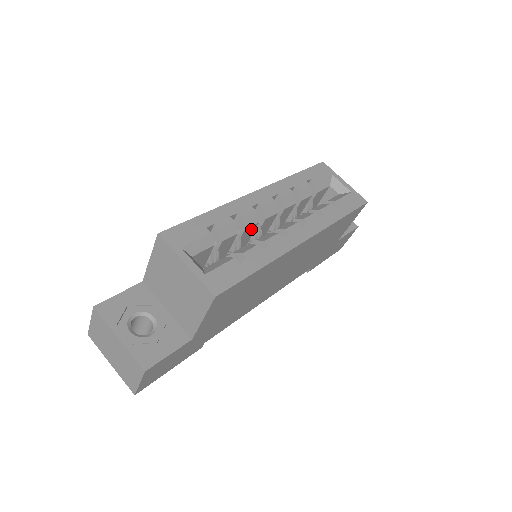
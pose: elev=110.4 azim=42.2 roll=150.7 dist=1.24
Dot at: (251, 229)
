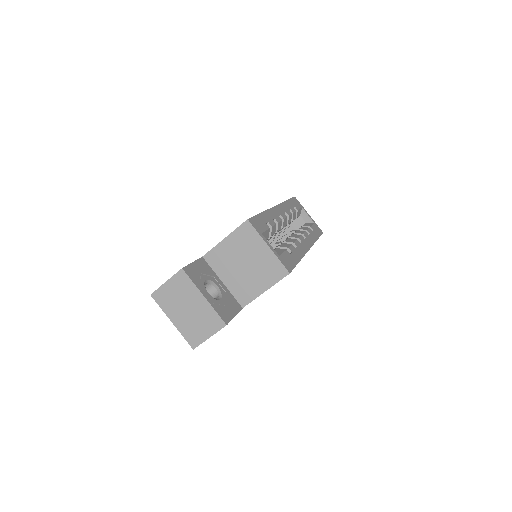
Dot at: occluded
